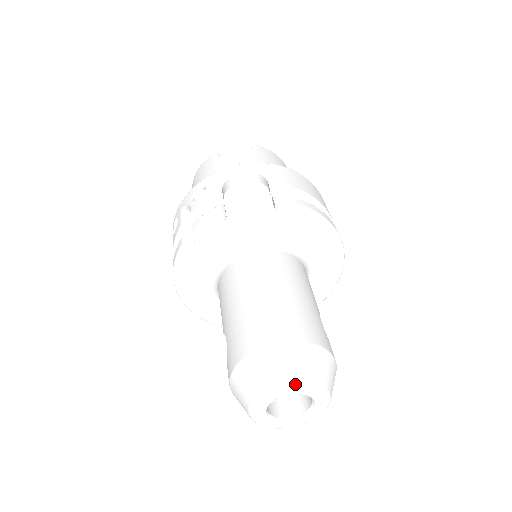
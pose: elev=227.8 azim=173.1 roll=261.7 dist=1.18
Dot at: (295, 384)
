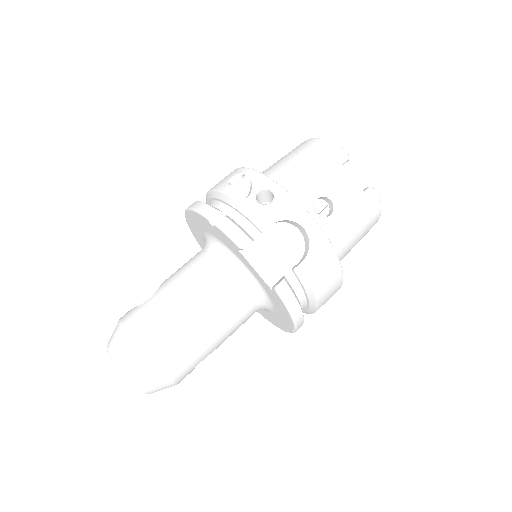
Dot at: (131, 380)
